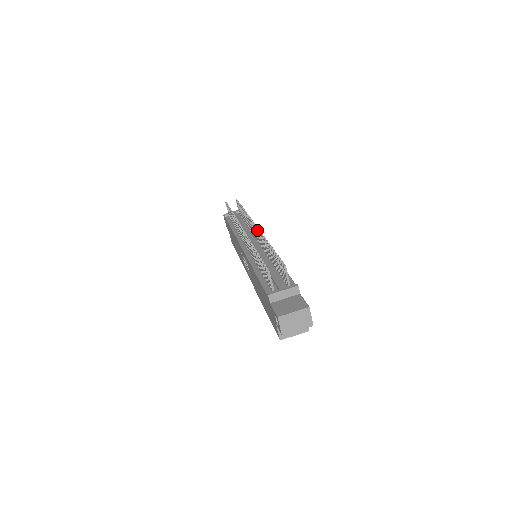
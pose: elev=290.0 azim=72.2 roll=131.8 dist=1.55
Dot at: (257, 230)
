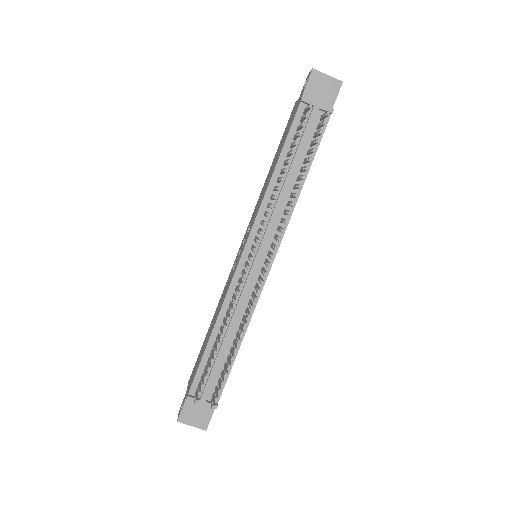
Dot at: occluded
